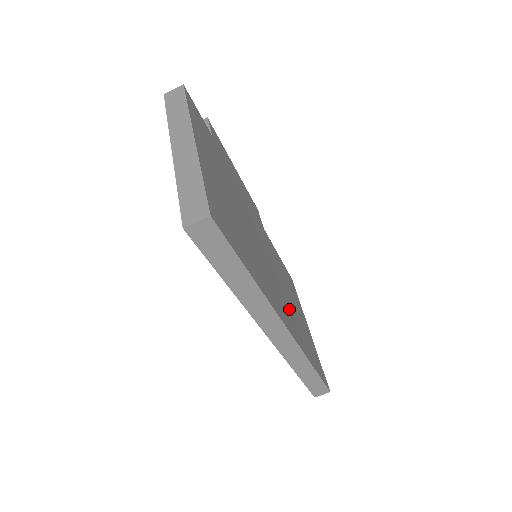
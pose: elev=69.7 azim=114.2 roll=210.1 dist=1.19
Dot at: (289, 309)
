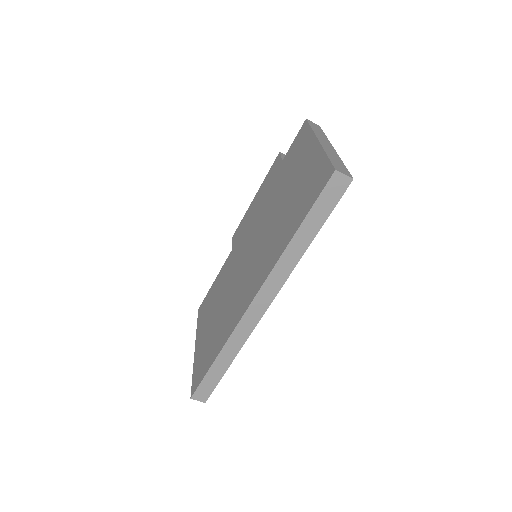
Dot at: occluded
